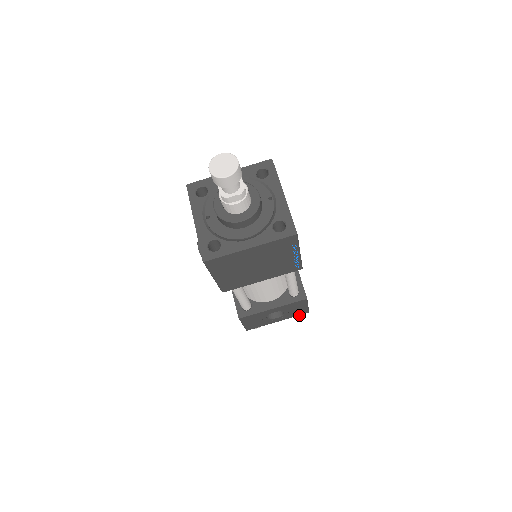
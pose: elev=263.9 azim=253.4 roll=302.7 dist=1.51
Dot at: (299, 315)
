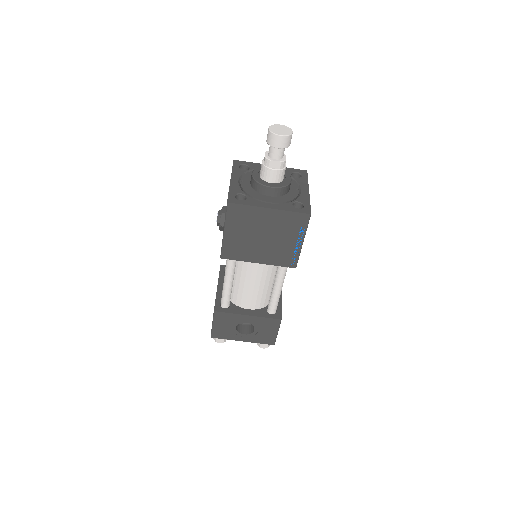
Dot at: (263, 347)
